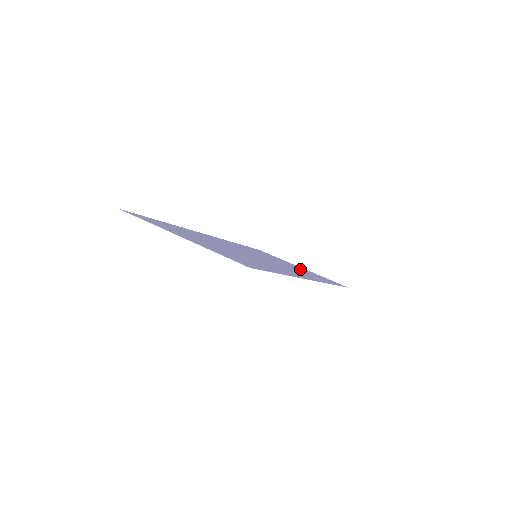
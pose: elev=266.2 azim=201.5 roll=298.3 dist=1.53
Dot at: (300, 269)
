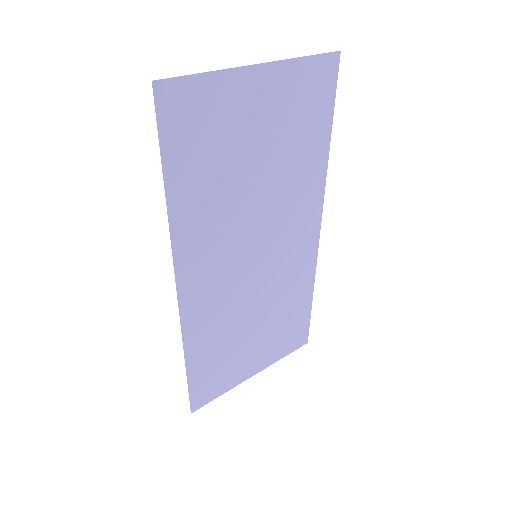
Dot at: (269, 331)
